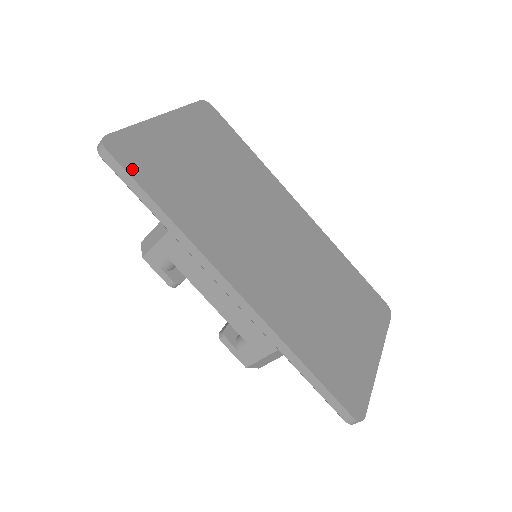
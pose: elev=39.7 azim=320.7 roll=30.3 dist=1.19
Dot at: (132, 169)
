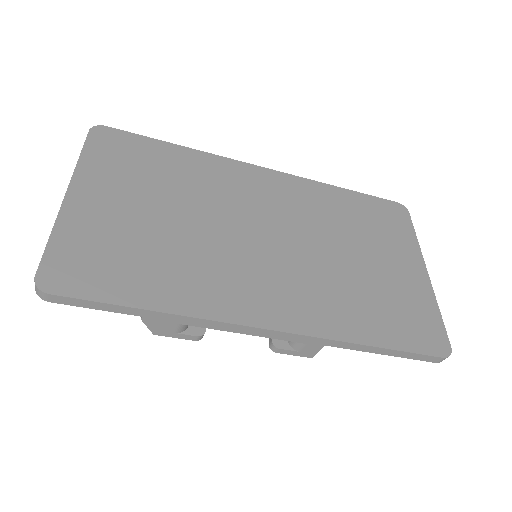
Dot at: (89, 291)
